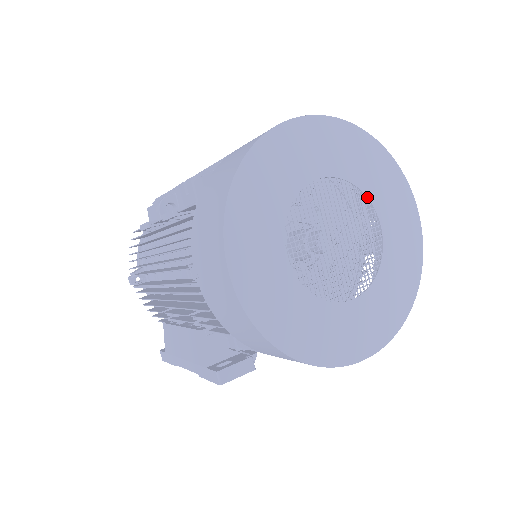
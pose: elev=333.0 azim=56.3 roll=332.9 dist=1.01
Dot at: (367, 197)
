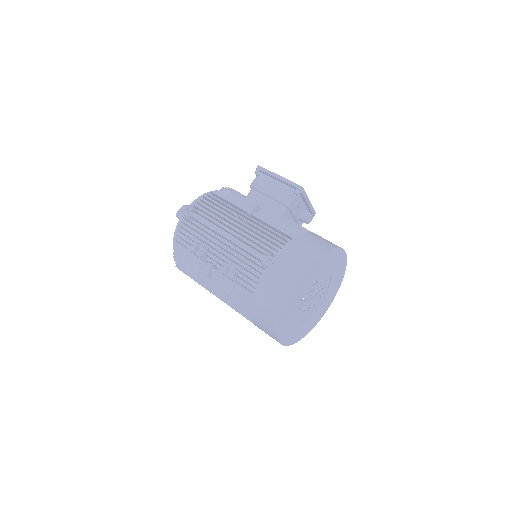
Dot at: (325, 273)
